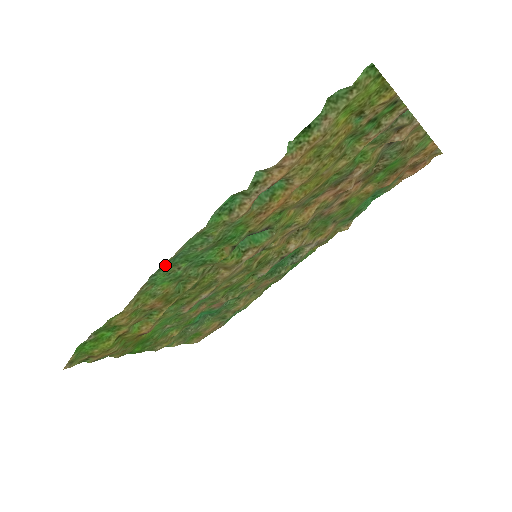
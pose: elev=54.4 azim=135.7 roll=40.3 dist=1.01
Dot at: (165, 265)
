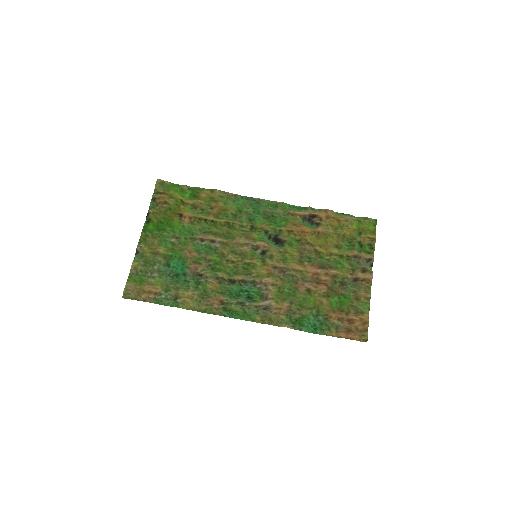
Dot at: (250, 201)
